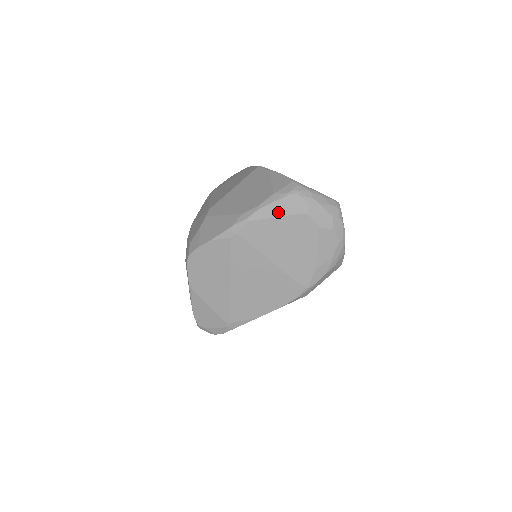
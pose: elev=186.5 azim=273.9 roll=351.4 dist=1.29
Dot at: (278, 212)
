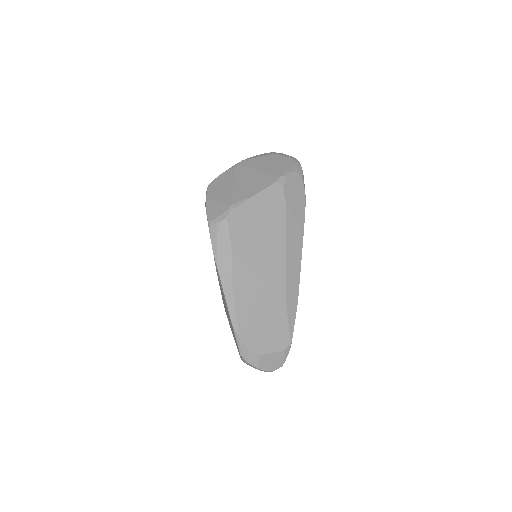
Dot at: (260, 156)
